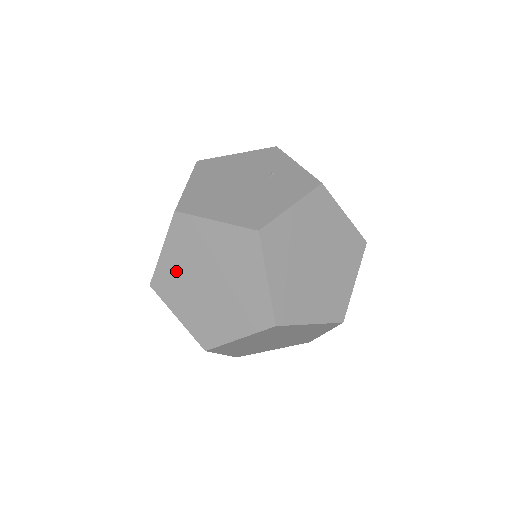
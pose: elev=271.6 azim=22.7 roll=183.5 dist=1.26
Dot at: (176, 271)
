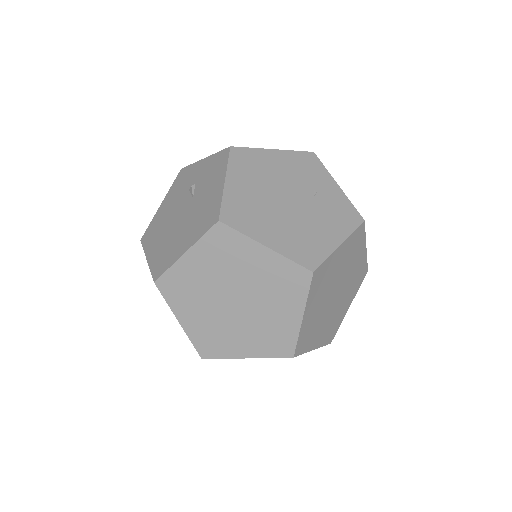
Dot at: (196, 279)
